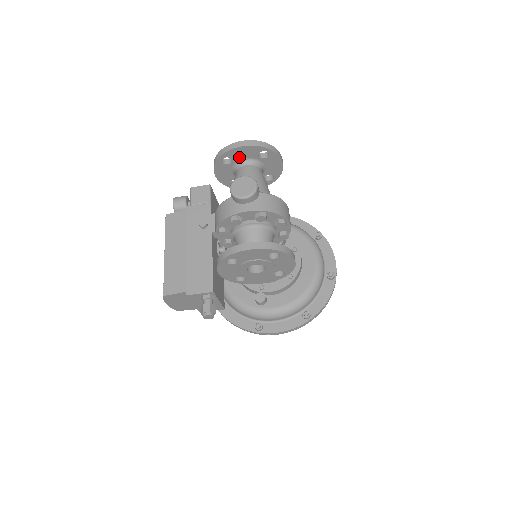
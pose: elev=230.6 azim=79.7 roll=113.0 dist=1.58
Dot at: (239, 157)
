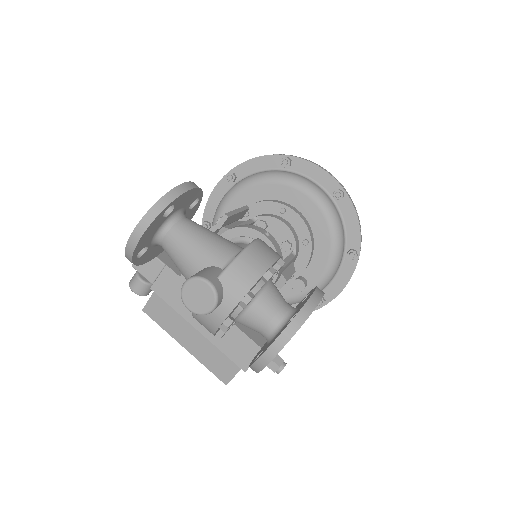
Dot at: (149, 239)
